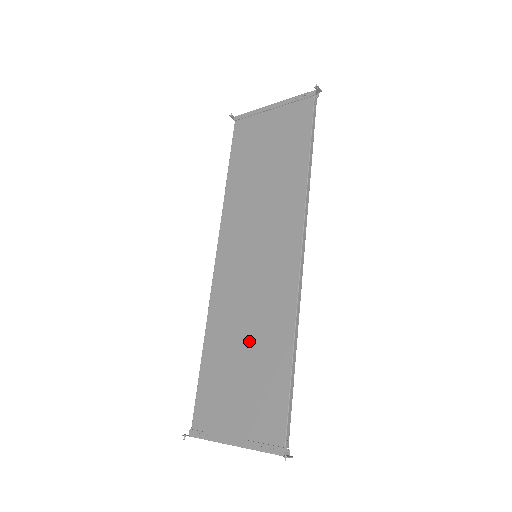
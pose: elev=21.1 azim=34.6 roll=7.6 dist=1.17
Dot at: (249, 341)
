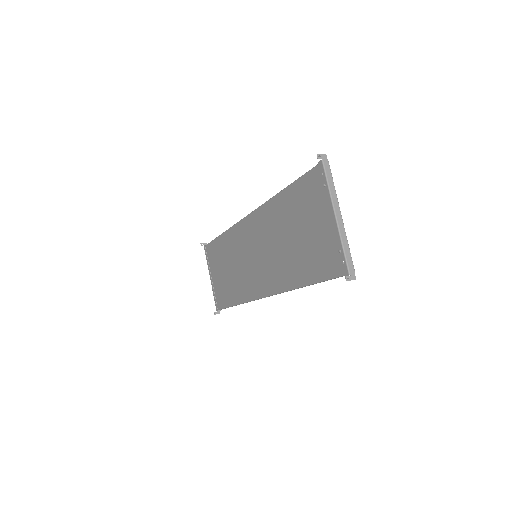
Dot at: (231, 271)
